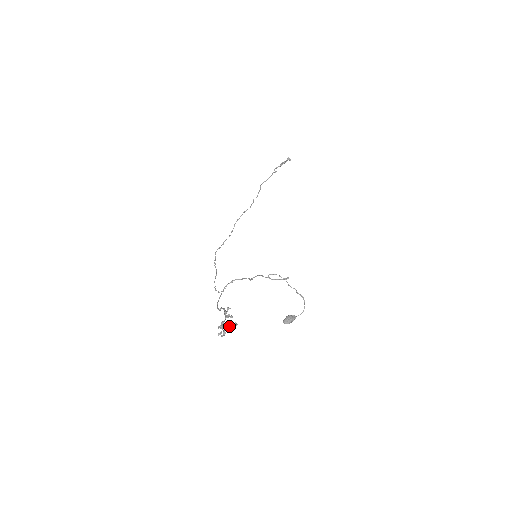
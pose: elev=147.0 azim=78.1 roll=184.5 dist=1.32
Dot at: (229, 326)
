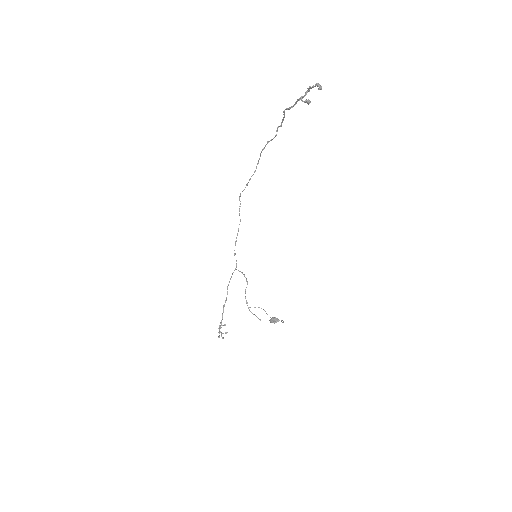
Dot at: (221, 336)
